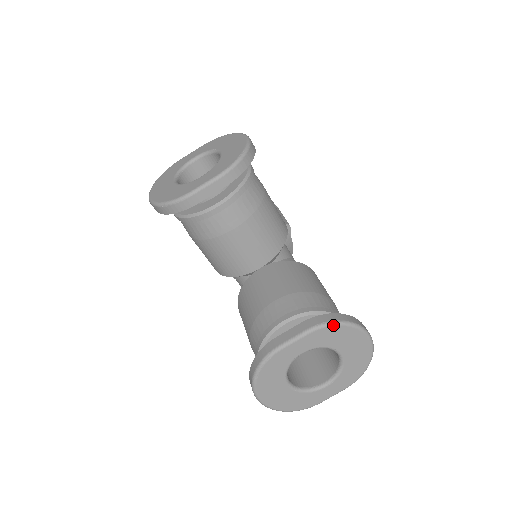
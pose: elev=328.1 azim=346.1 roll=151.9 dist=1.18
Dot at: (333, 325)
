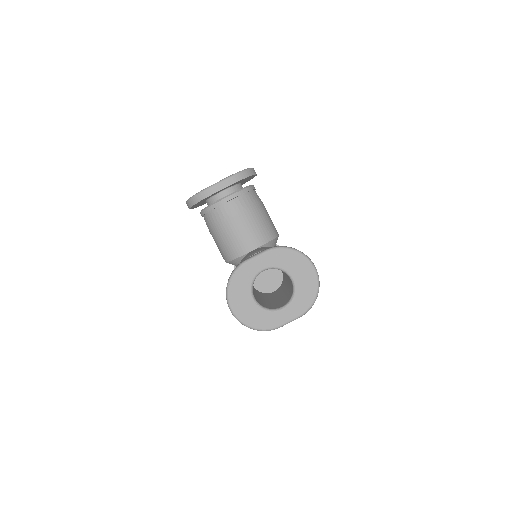
Dot at: (284, 248)
